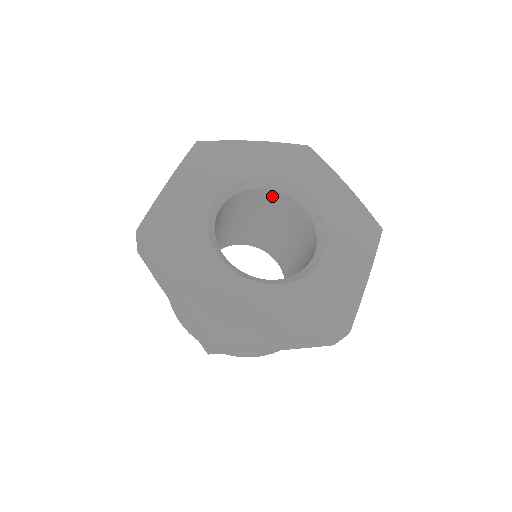
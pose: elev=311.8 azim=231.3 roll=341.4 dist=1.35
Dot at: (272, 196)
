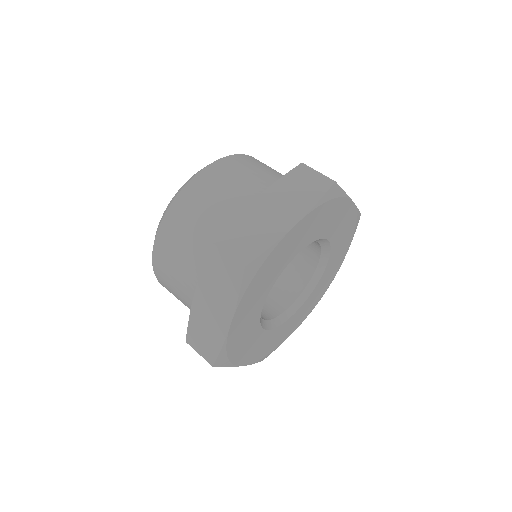
Dot at: occluded
